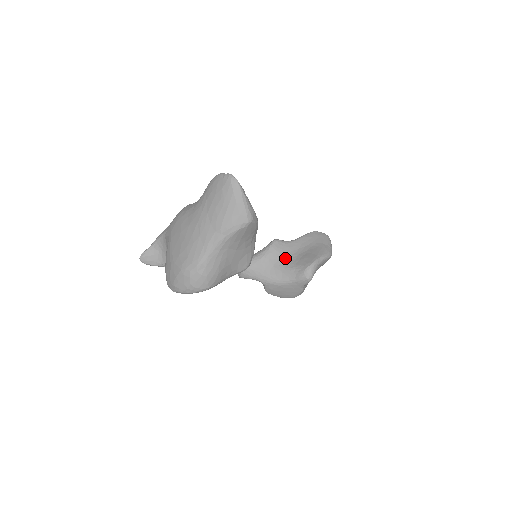
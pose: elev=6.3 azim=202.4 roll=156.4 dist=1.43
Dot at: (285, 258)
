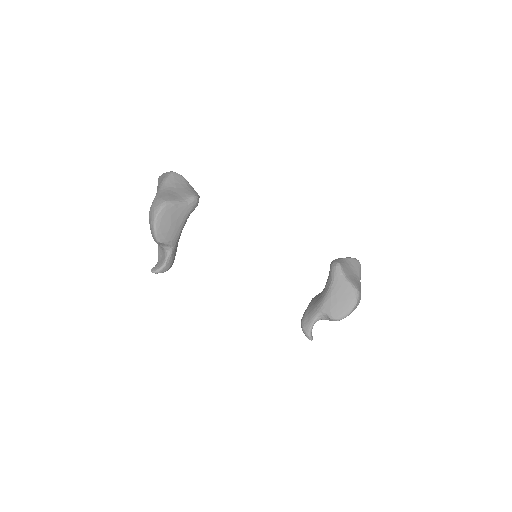
Dot at: occluded
